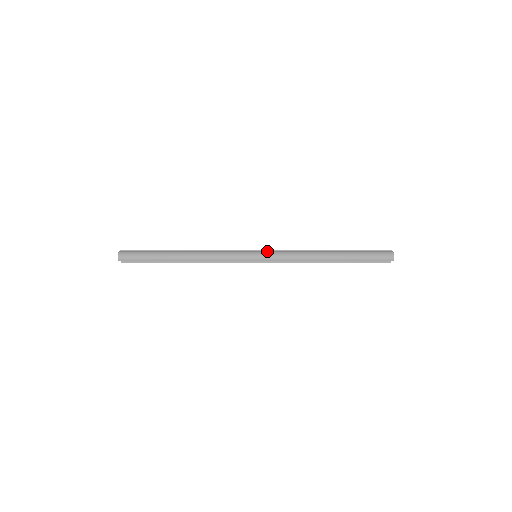
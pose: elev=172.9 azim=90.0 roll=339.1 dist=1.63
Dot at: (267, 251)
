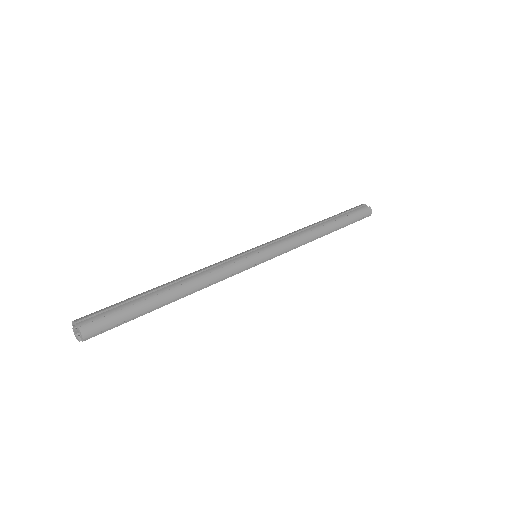
Dot at: (268, 245)
